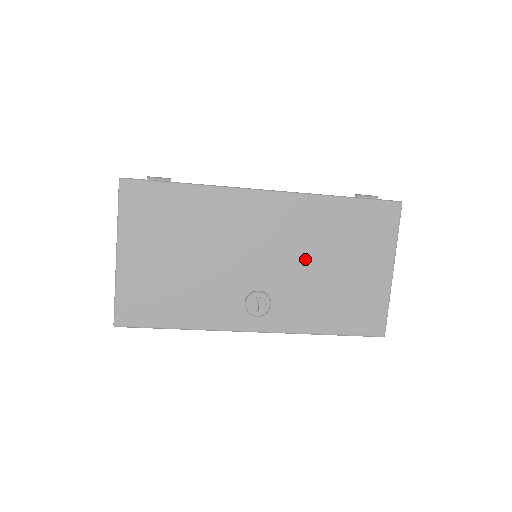
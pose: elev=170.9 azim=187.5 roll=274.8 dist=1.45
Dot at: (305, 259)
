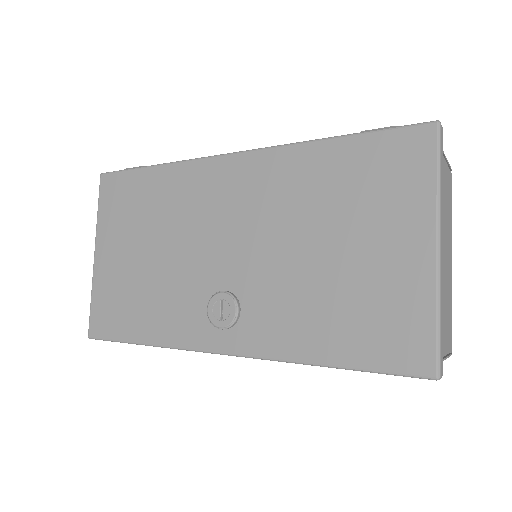
Dot at: (284, 240)
